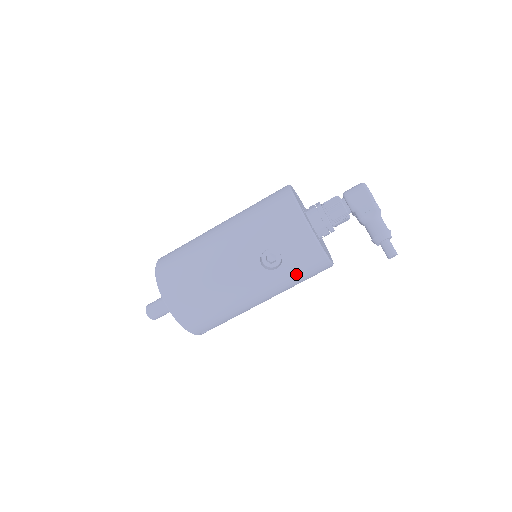
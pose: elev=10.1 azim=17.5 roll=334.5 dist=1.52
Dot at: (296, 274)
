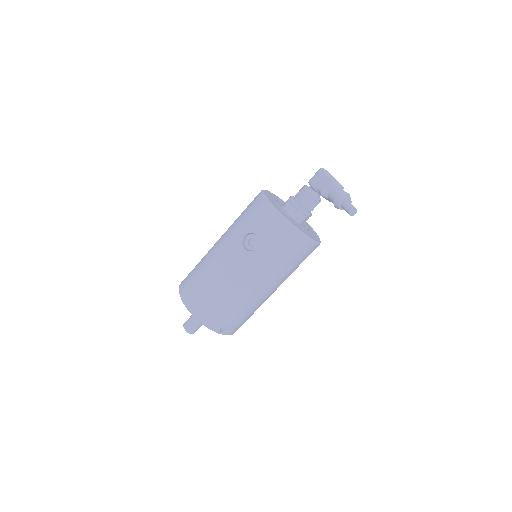
Dot at: (276, 251)
